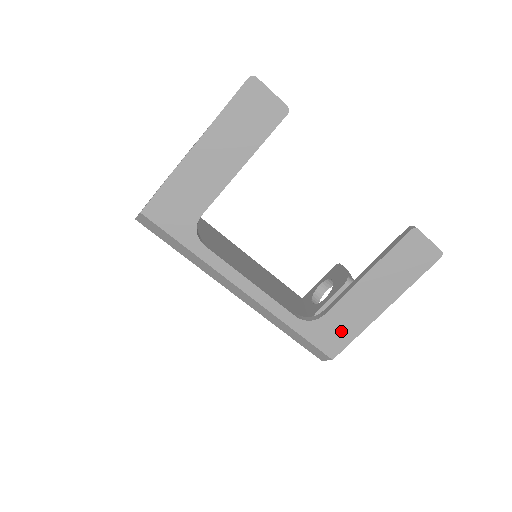
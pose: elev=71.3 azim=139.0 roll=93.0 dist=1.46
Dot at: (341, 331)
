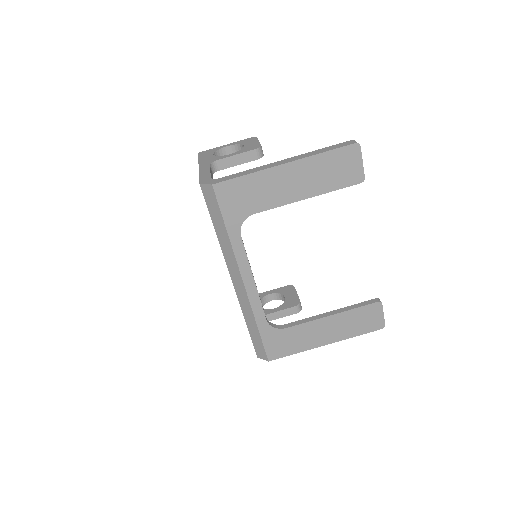
Dot at: (288, 345)
